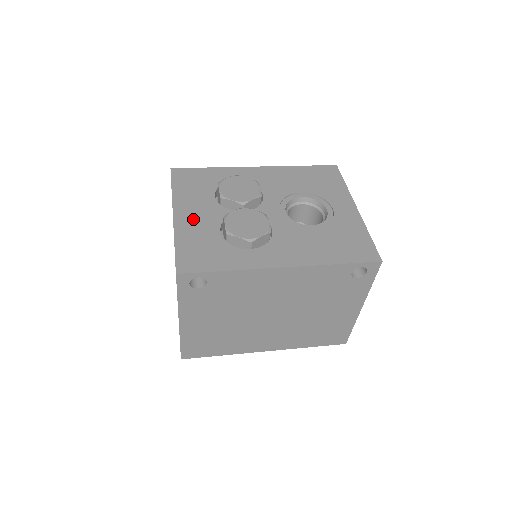
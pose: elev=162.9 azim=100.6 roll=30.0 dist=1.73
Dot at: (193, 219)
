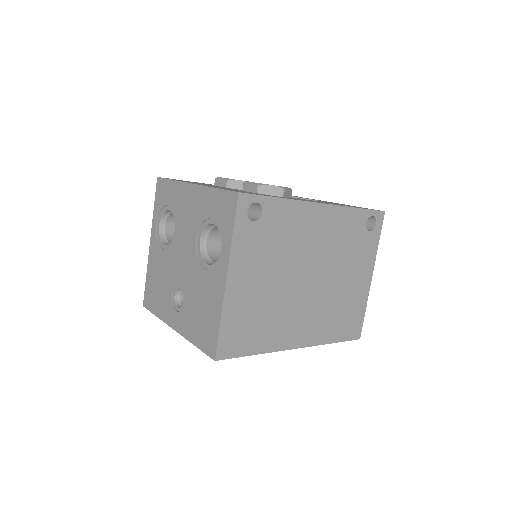
Dot at: occluded
